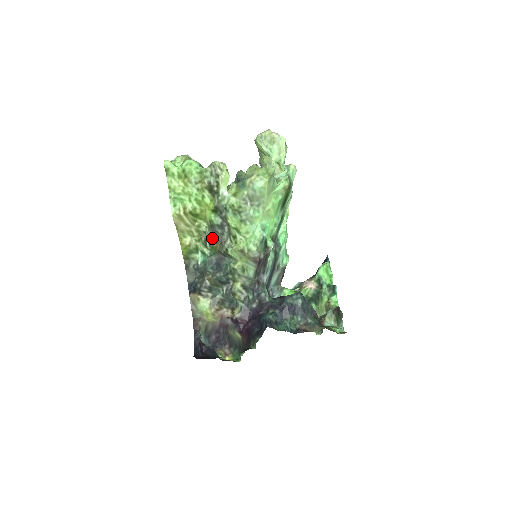
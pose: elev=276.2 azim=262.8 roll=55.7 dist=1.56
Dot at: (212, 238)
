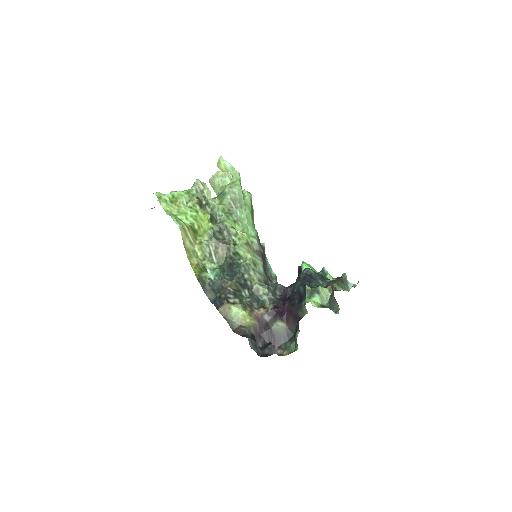
Dot at: (216, 247)
